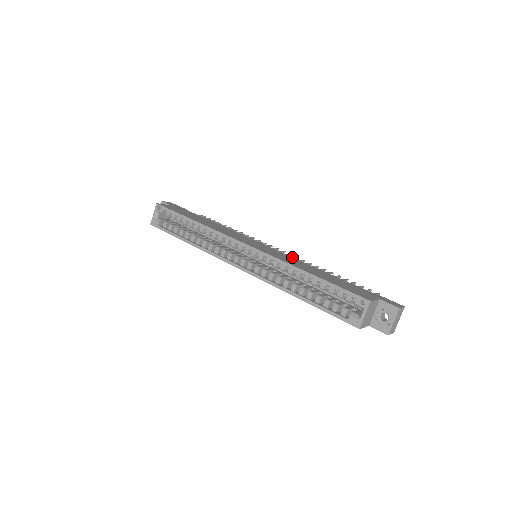
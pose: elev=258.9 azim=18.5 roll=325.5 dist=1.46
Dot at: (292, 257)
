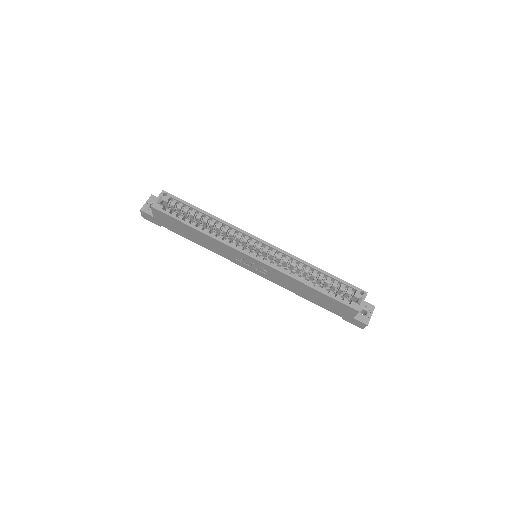
Dot at: occluded
